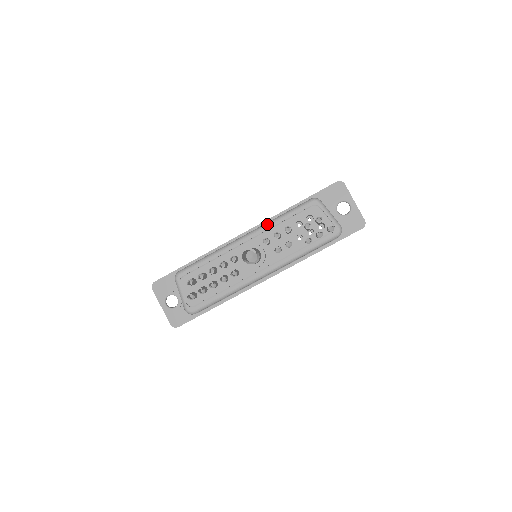
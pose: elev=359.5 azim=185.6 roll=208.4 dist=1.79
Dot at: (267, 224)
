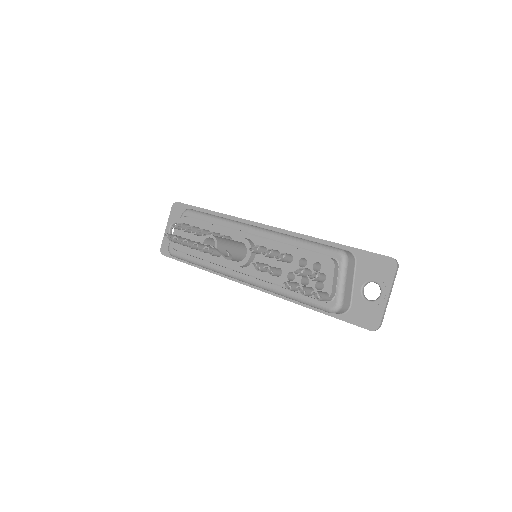
Dot at: (281, 235)
